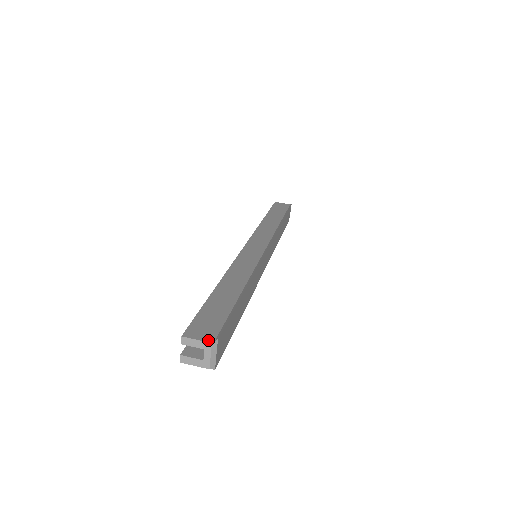
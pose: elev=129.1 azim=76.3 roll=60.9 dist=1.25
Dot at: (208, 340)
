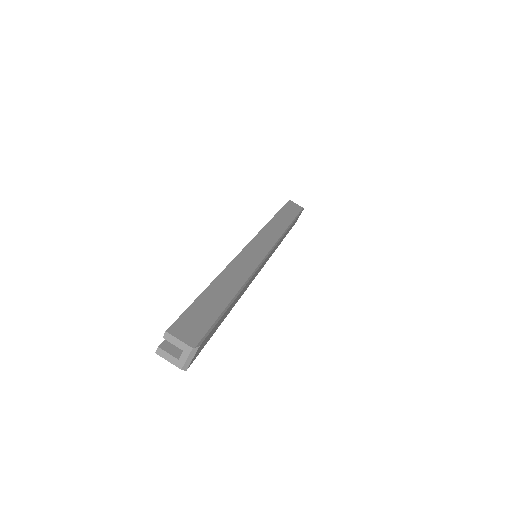
Dot at: (190, 344)
